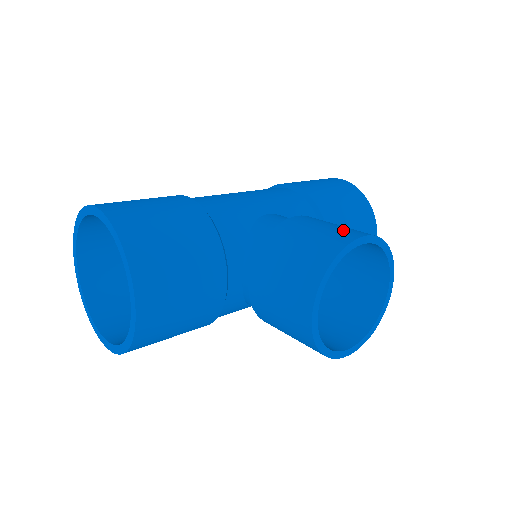
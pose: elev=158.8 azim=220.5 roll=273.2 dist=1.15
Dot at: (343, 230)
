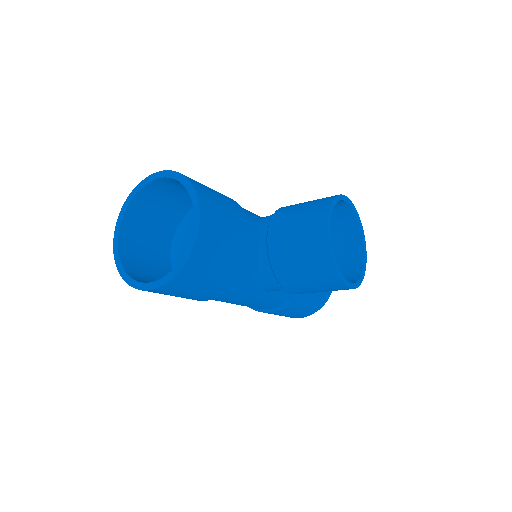
Dot at: occluded
